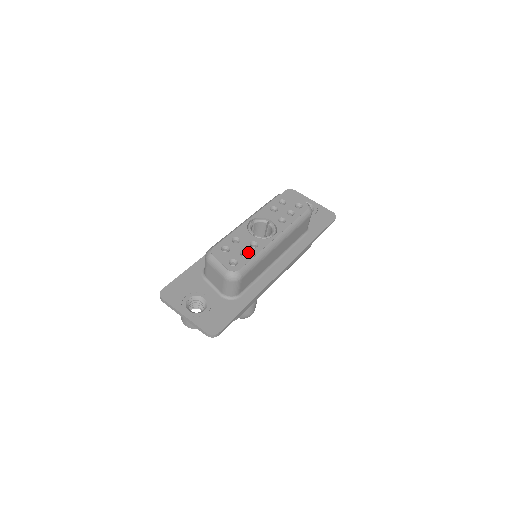
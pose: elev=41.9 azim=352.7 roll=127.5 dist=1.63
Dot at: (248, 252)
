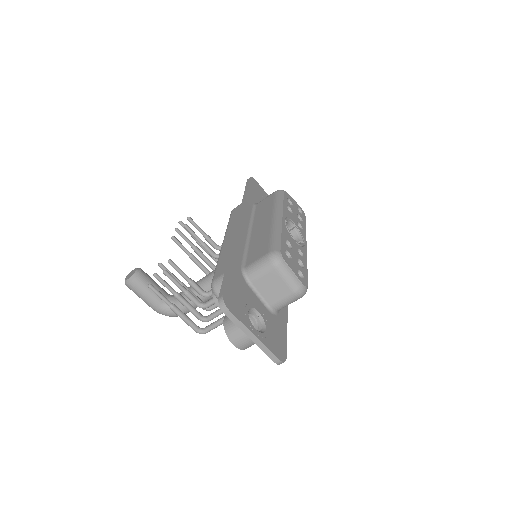
Dot at: (302, 262)
